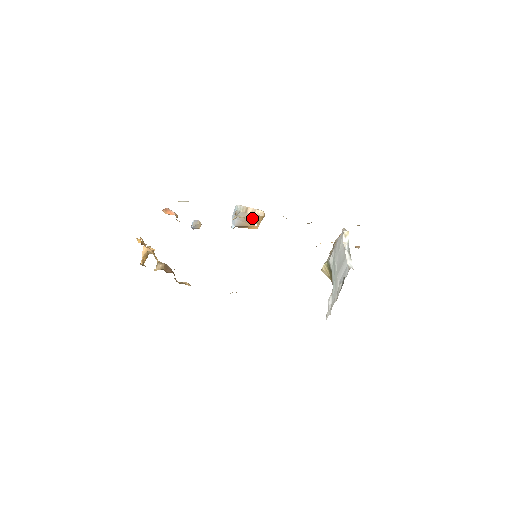
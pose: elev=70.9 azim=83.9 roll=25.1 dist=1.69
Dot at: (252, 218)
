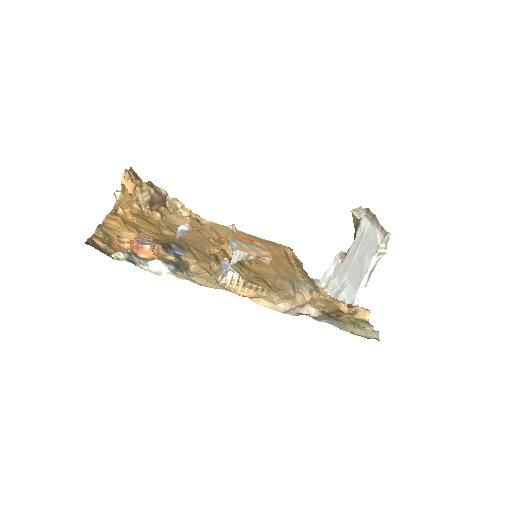
Dot at: occluded
